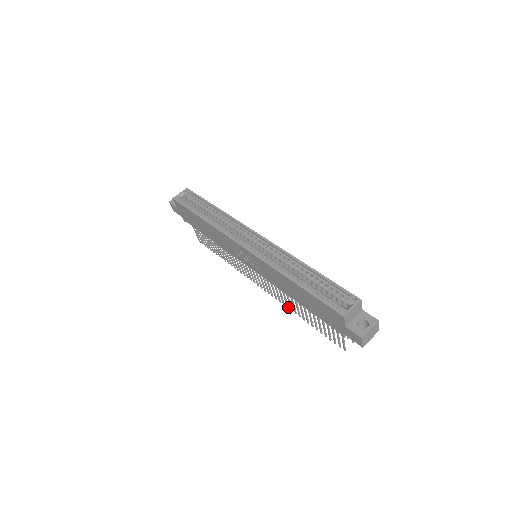
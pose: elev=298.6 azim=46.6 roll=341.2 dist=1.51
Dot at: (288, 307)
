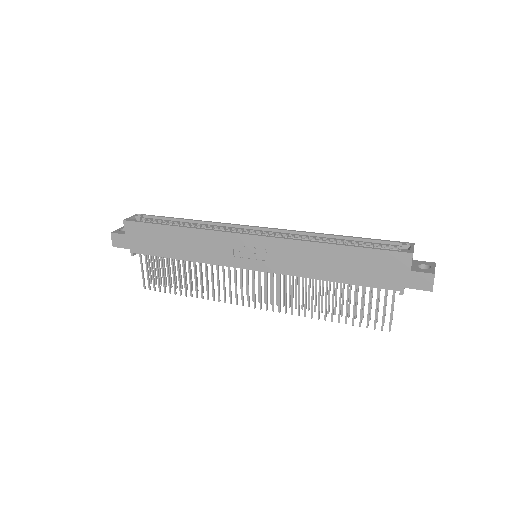
Dot at: (299, 314)
